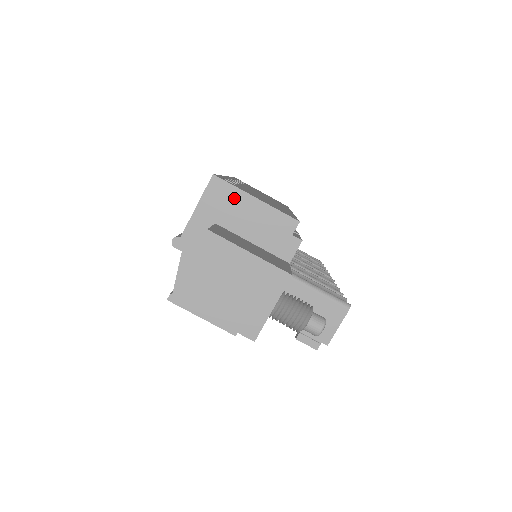
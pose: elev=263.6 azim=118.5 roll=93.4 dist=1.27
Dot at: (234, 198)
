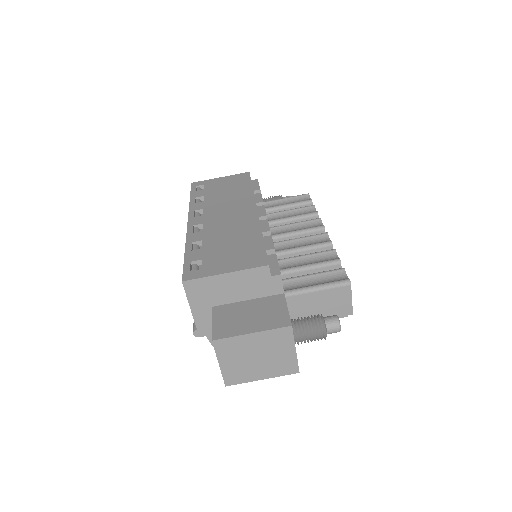
Dot at: (210, 284)
